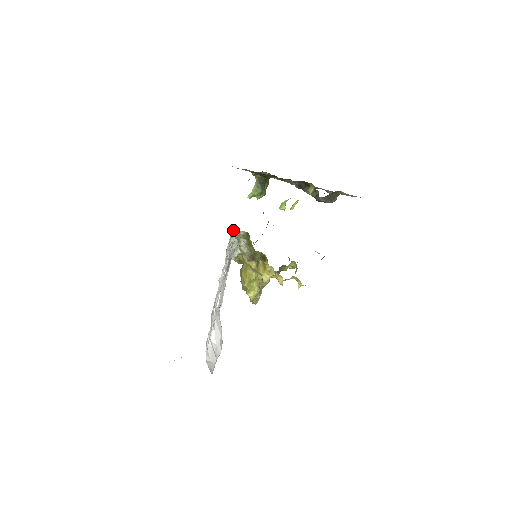
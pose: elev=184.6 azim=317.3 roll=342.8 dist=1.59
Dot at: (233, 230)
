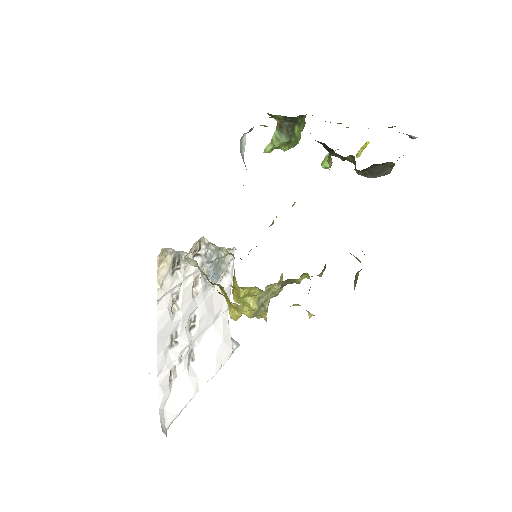
Dot at: (169, 248)
